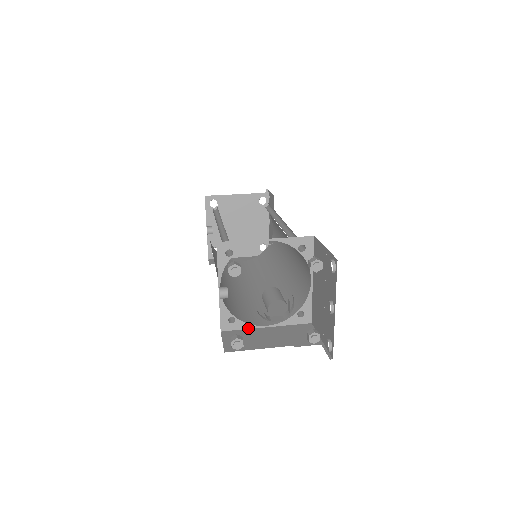
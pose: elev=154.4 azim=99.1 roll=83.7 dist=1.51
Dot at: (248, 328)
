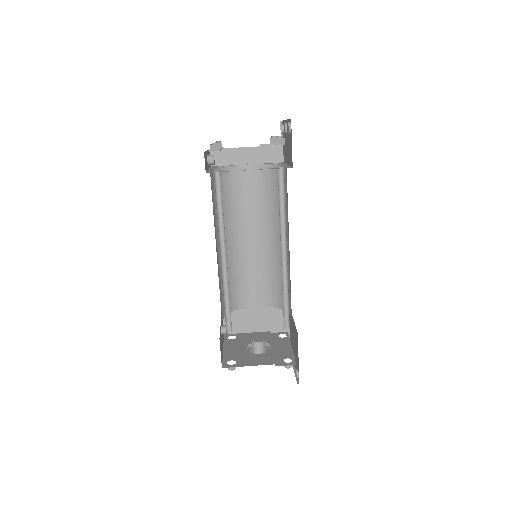
Dot at: (242, 307)
